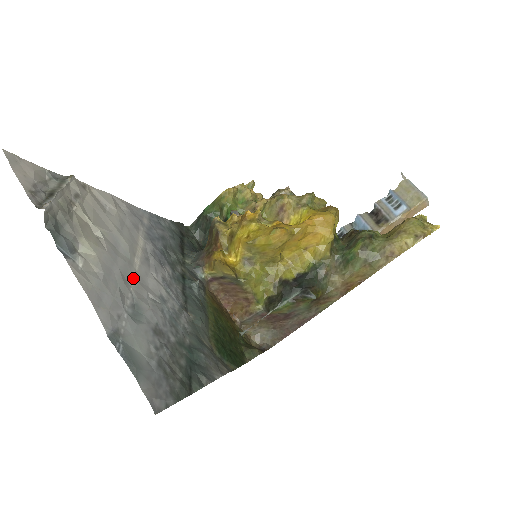
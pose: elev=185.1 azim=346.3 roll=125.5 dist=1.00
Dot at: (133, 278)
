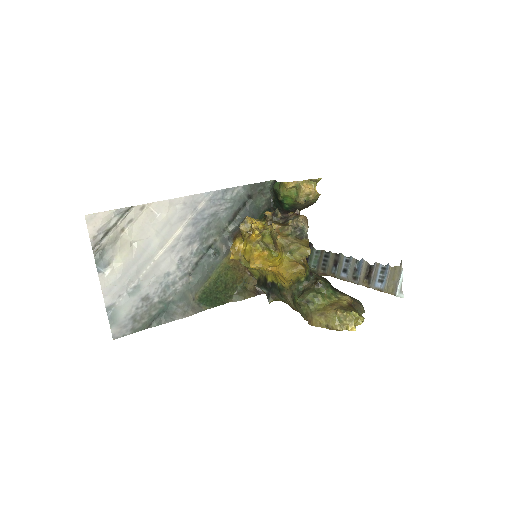
Dot at: (148, 267)
